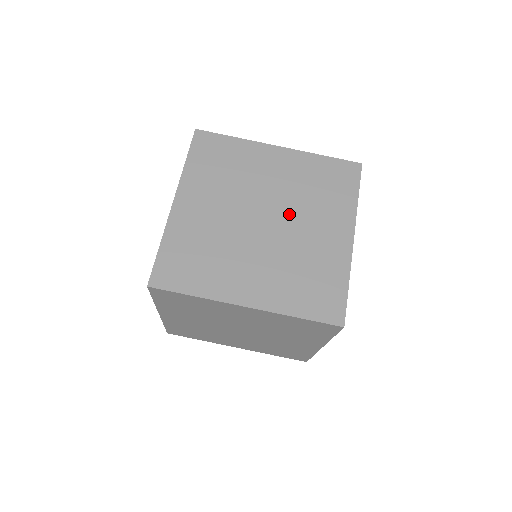
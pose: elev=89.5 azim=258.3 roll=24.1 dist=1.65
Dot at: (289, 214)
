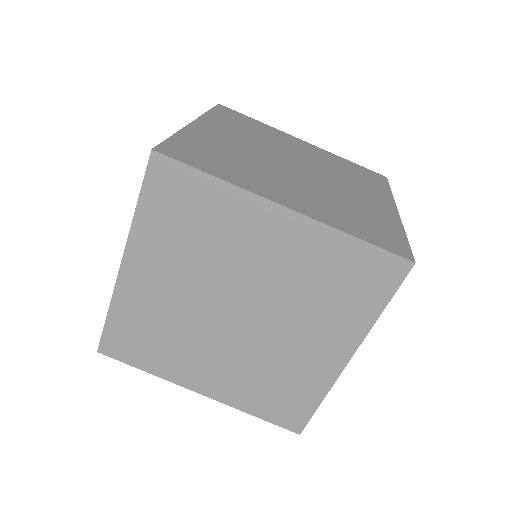
Dot at: (272, 313)
